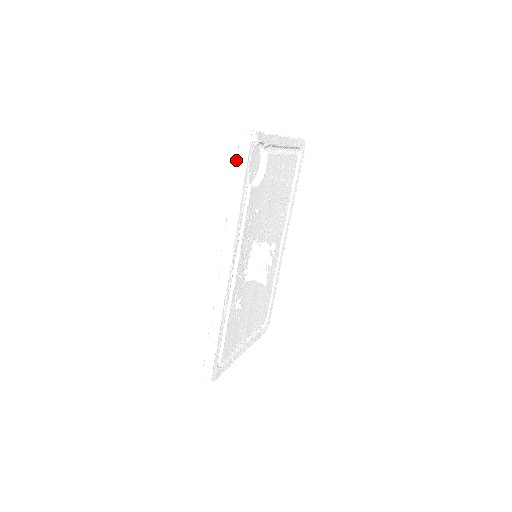
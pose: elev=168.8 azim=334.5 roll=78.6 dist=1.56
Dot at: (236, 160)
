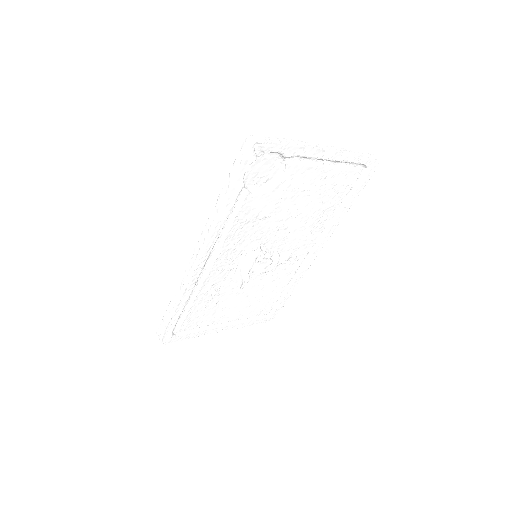
Dot at: (234, 162)
